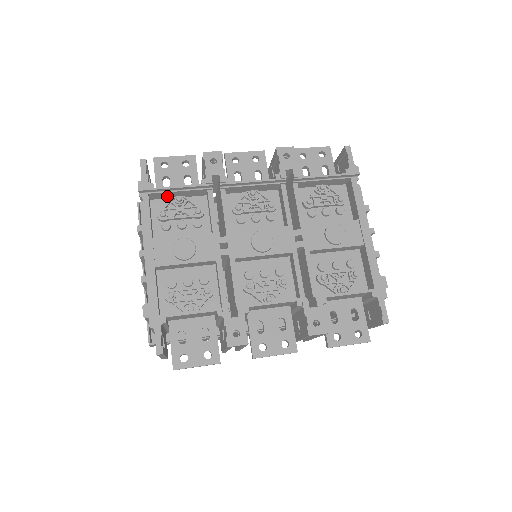
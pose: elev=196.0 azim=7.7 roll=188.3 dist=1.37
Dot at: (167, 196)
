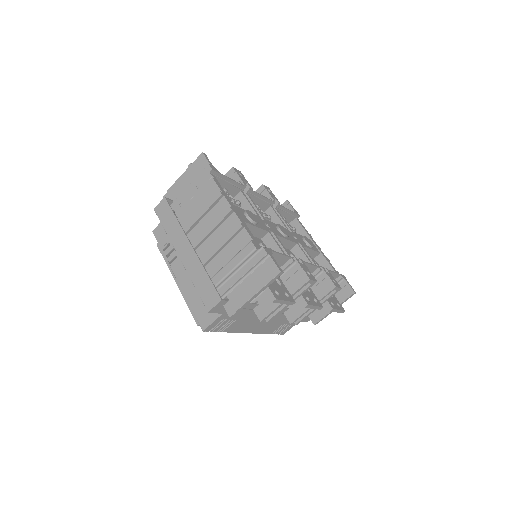
Dot at: occluded
